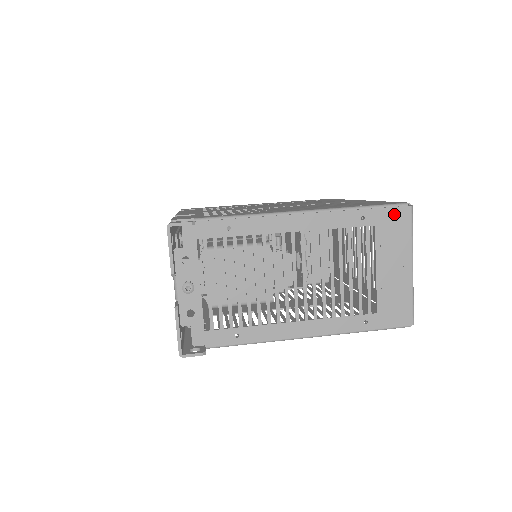
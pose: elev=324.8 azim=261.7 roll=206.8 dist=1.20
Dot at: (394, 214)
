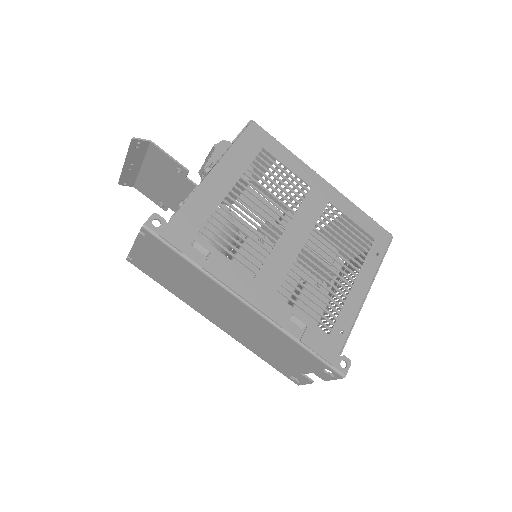
Dot at: occluded
